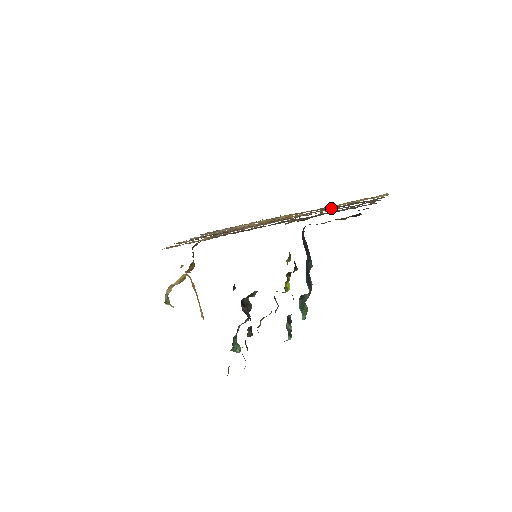
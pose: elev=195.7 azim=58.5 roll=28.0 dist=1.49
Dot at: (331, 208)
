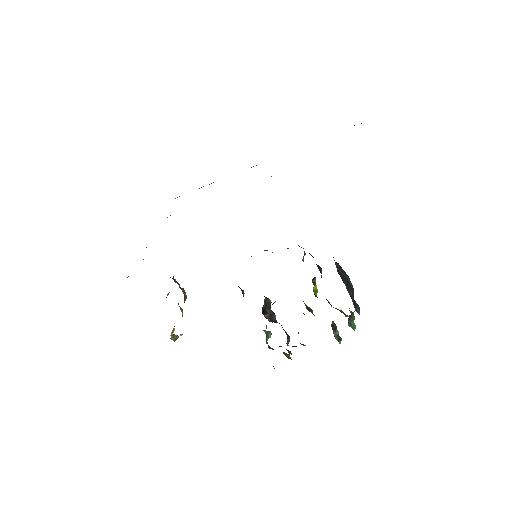
Dot at: occluded
